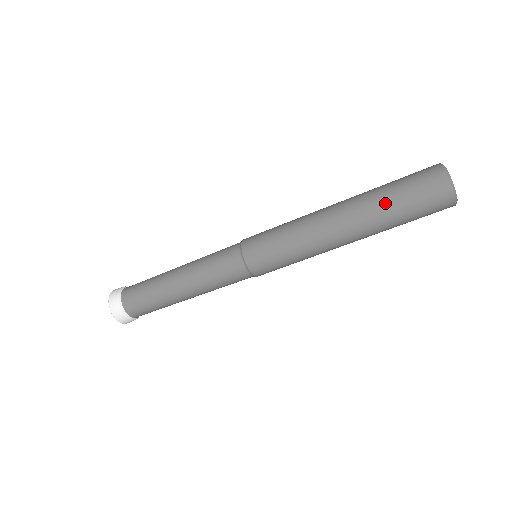
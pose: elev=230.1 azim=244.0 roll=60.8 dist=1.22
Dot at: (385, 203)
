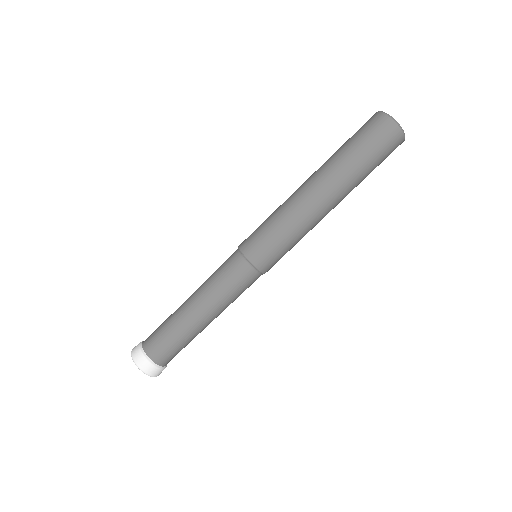
Dot at: (337, 151)
